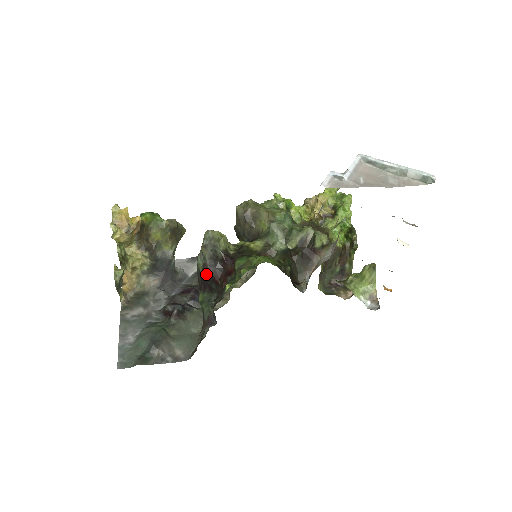
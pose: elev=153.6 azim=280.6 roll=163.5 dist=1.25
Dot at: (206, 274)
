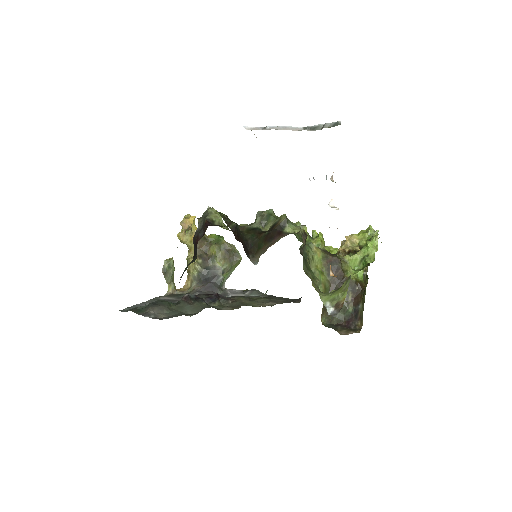
Dot at: (194, 240)
